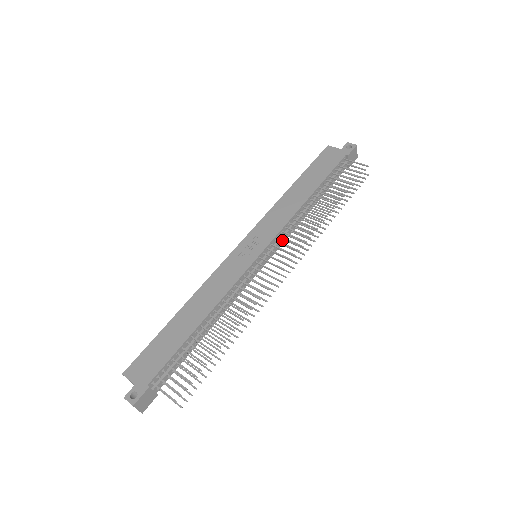
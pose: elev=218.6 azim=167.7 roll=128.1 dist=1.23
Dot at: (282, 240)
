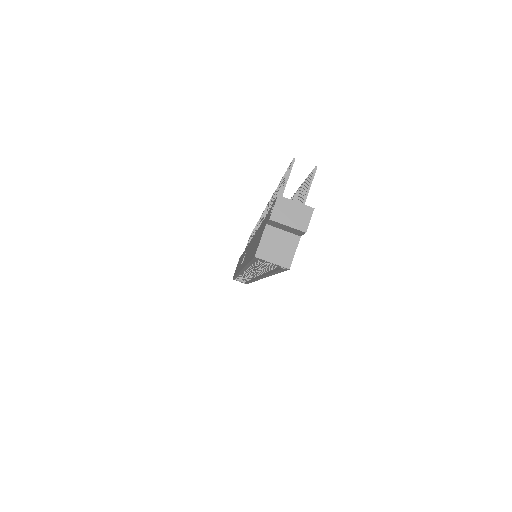
Dot at: occluded
